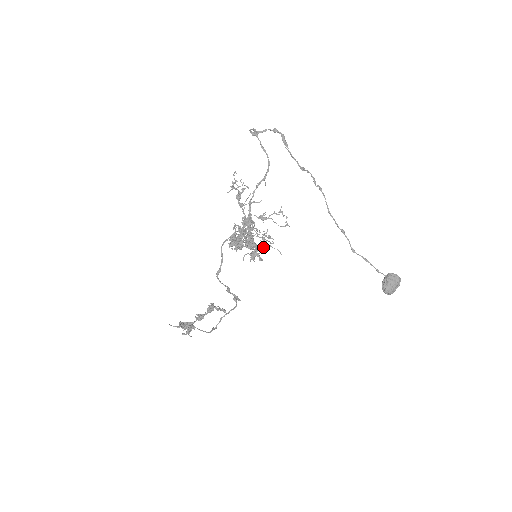
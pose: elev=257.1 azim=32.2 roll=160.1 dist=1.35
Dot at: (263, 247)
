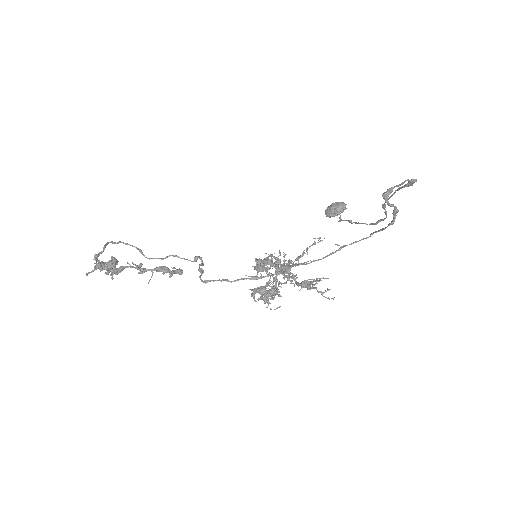
Dot at: occluded
